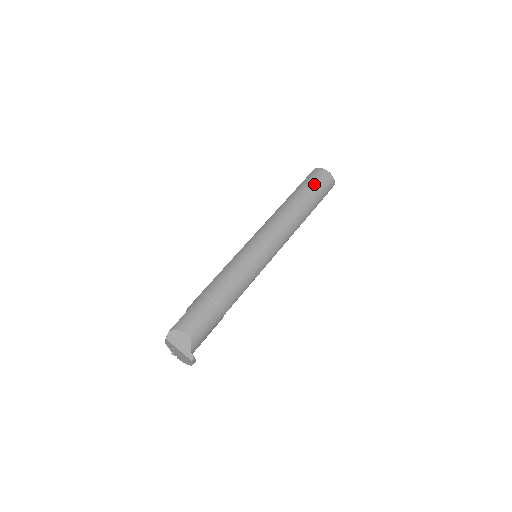
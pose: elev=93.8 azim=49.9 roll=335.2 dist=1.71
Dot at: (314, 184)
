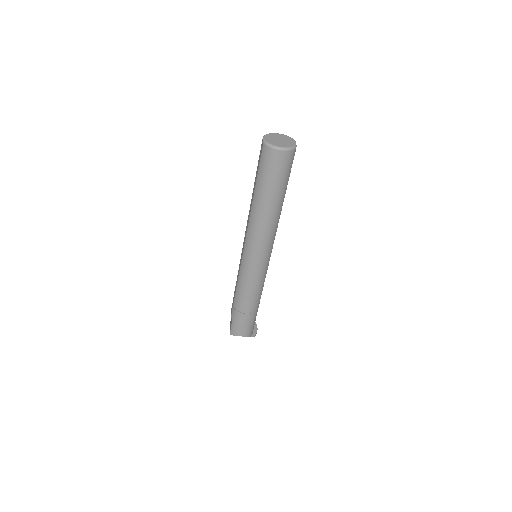
Dot at: (272, 176)
